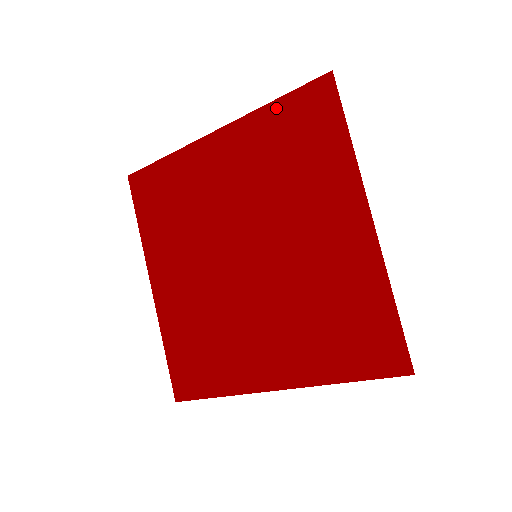
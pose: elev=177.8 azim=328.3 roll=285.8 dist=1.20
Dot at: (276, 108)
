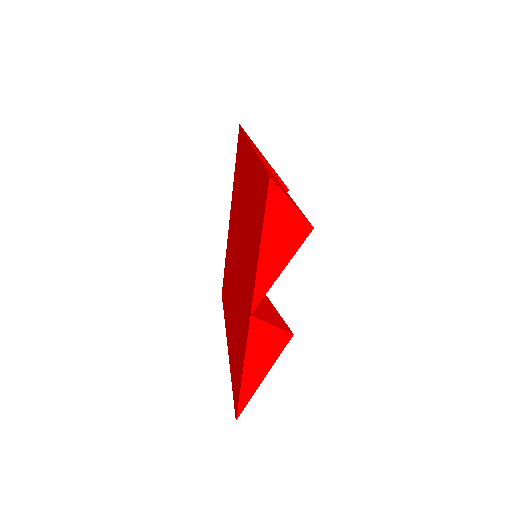
Dot at: occluded
